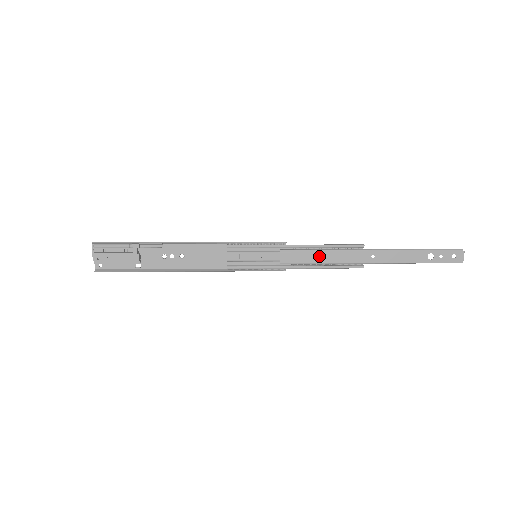
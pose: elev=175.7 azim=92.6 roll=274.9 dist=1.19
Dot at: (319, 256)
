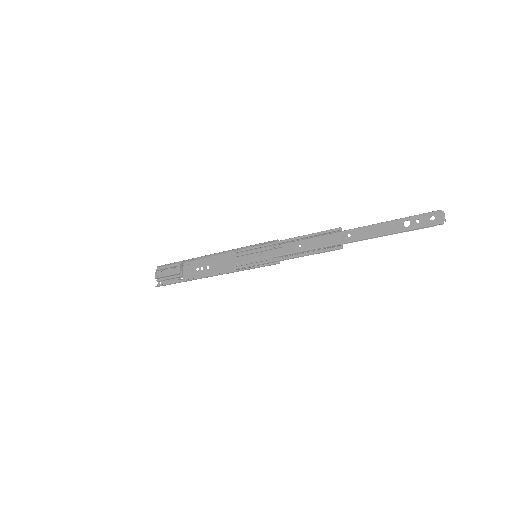
Dot at: (302, 245)
